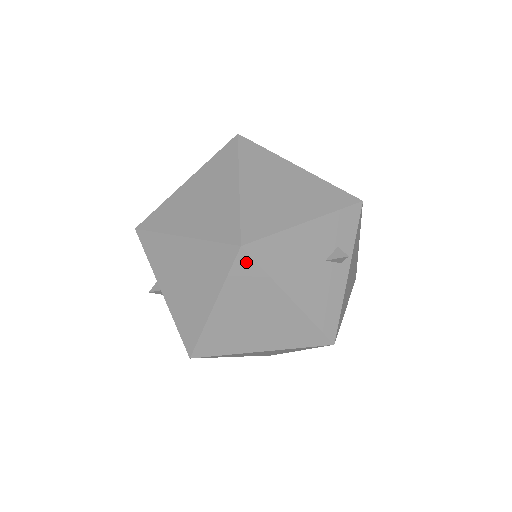
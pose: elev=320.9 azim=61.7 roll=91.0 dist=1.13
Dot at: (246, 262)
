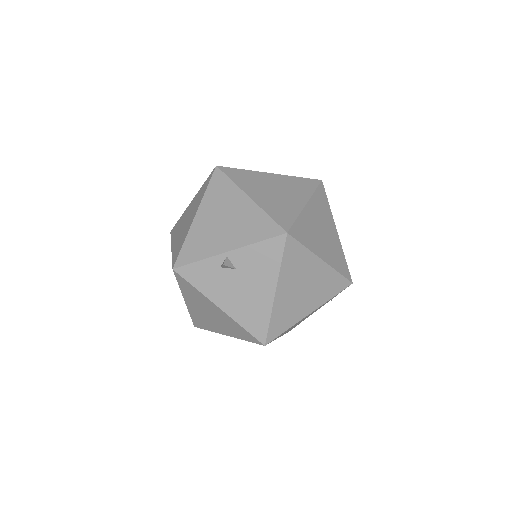
Dot at: (228, 170)
